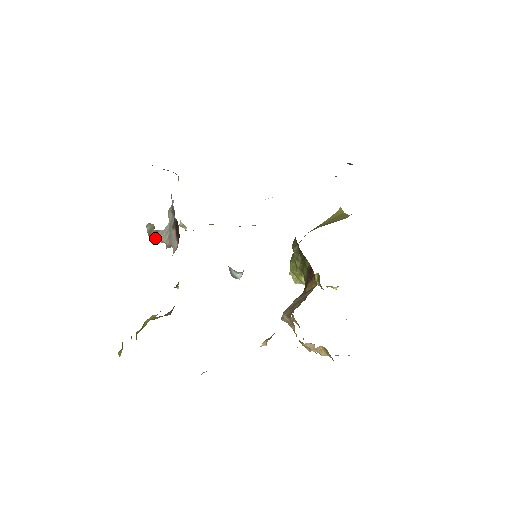
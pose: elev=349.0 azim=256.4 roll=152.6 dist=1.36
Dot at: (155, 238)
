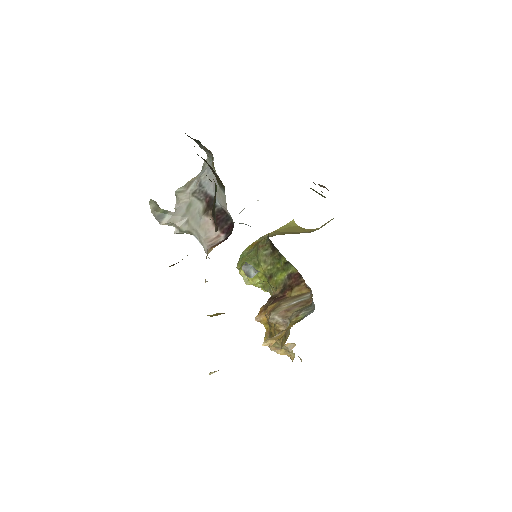
Dot at: (162, 219)
